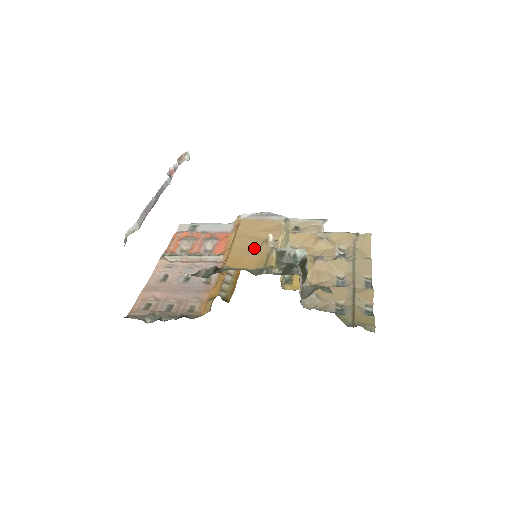
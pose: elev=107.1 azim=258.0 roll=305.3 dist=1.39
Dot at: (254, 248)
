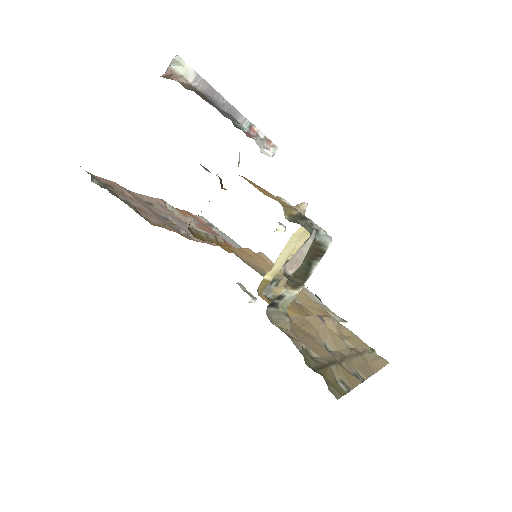
Dot at: (277, 199)
